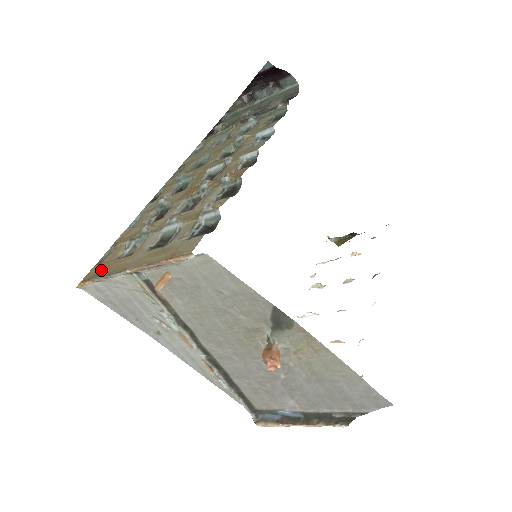
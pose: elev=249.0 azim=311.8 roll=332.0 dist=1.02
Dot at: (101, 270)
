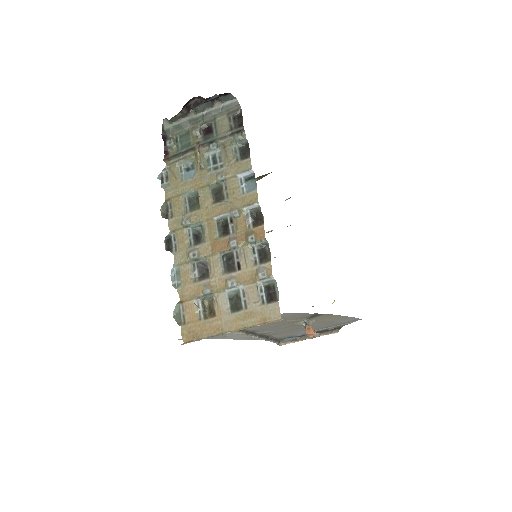
Dot at: (196, 331)
